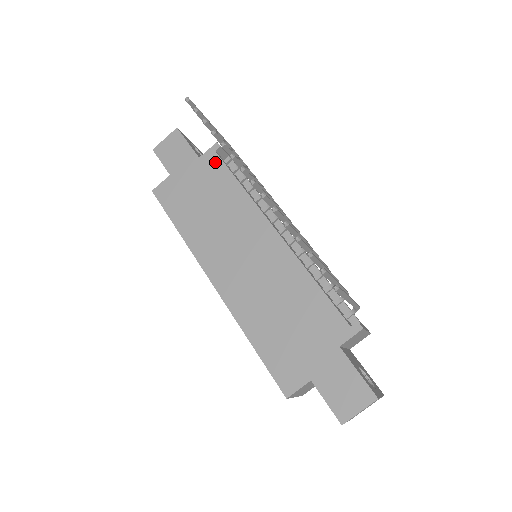
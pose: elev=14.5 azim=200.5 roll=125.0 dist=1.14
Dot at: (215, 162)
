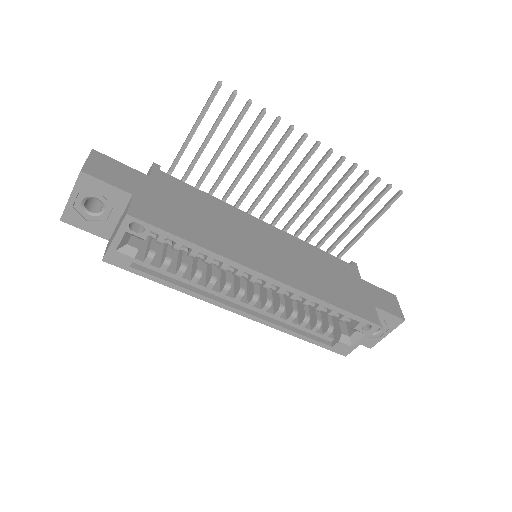
Dot at: (170, 179)
